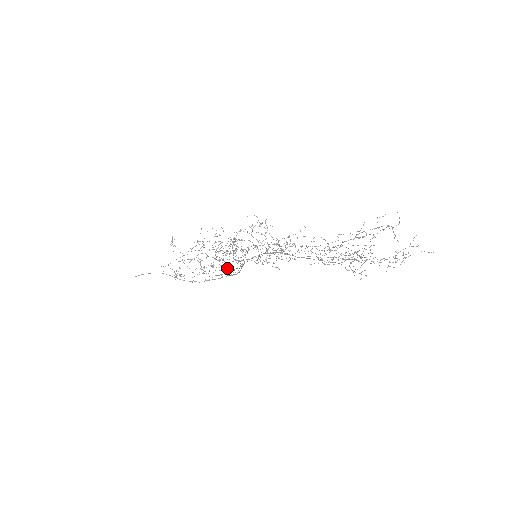
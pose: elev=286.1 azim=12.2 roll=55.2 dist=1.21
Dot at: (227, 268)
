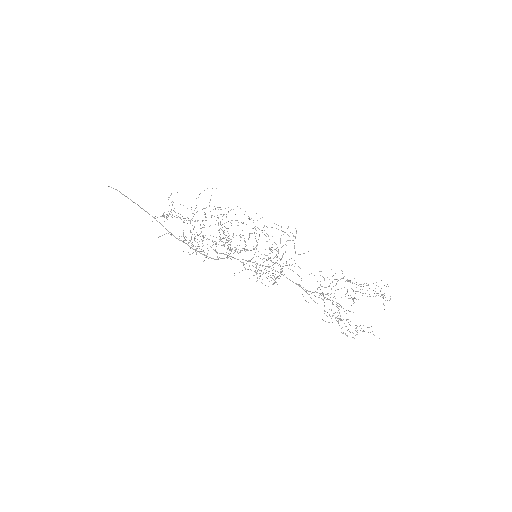
Dot at: occluded
